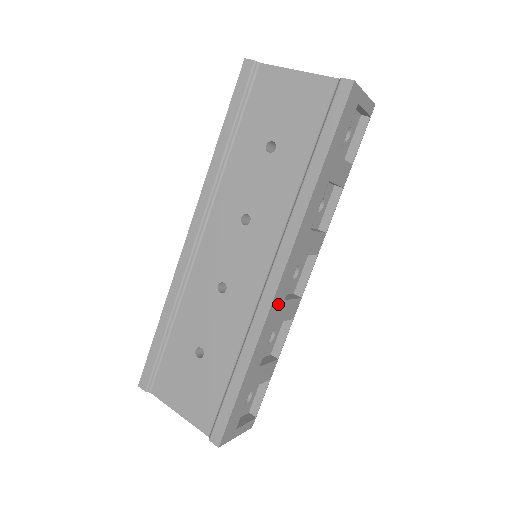
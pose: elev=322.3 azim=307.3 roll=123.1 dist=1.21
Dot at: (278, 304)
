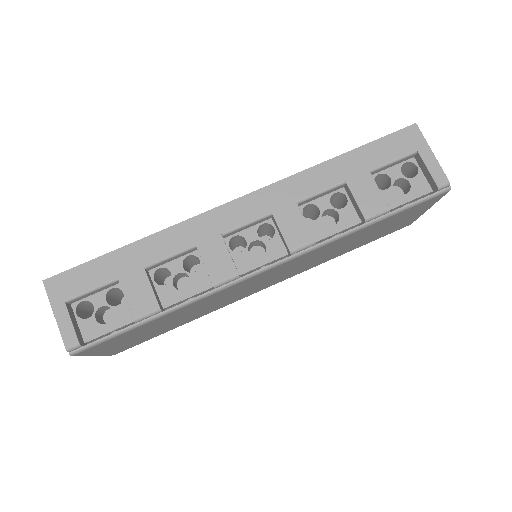
Dot at: (213, 225)
